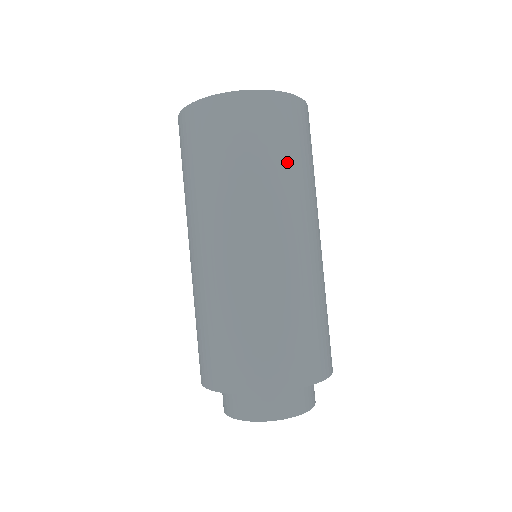
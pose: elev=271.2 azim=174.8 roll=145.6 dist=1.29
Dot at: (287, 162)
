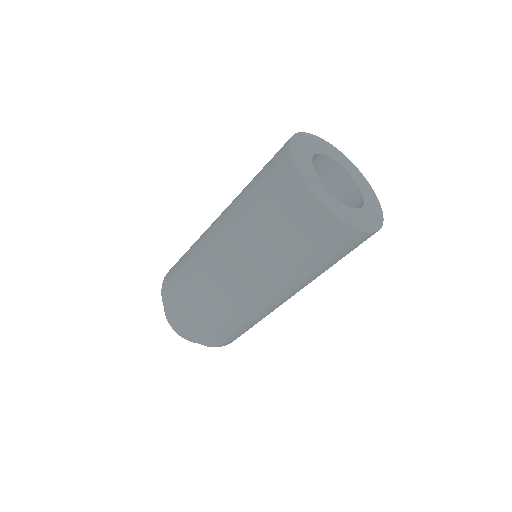
Dot at: (302, 260)
